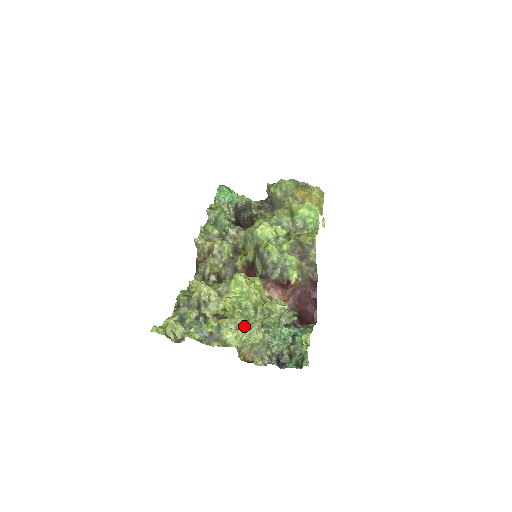
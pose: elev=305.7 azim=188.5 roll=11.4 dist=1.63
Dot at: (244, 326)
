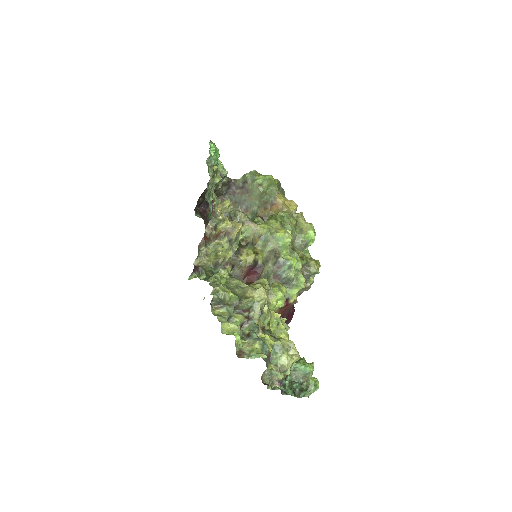
Dot at: (298, 353)
